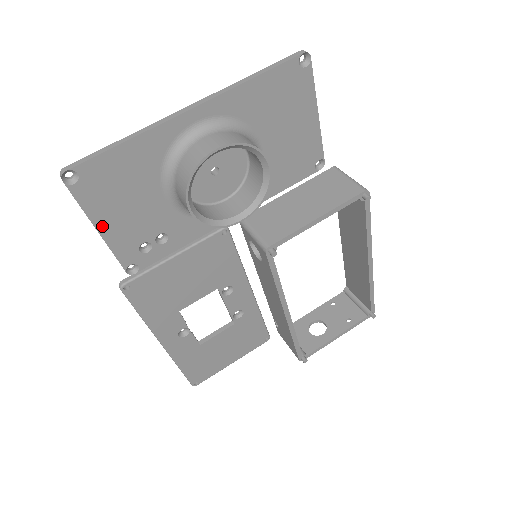
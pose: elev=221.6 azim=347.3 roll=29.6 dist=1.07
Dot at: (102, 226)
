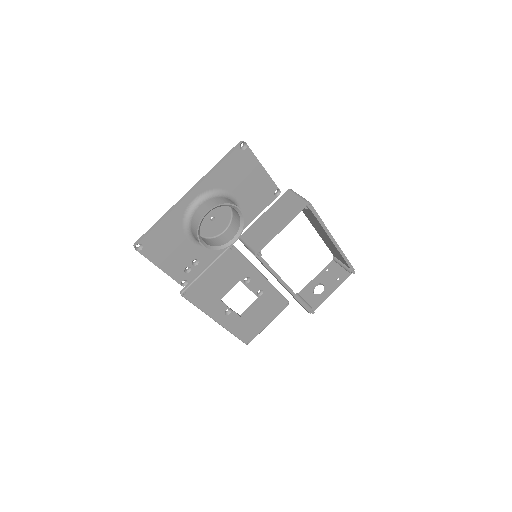
Dot at: (161, 265)
